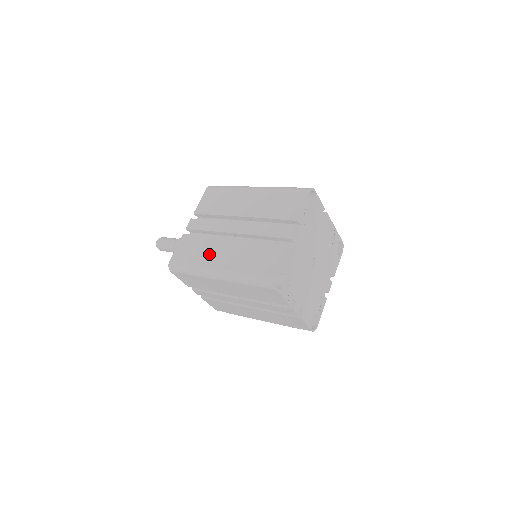
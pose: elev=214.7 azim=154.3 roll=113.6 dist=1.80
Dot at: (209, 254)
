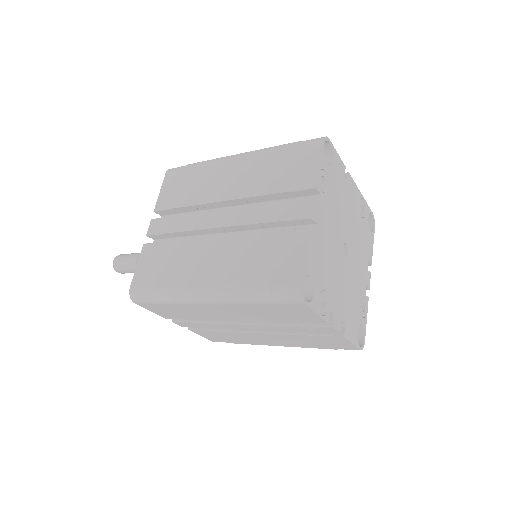
Dot at: (187, 266)
